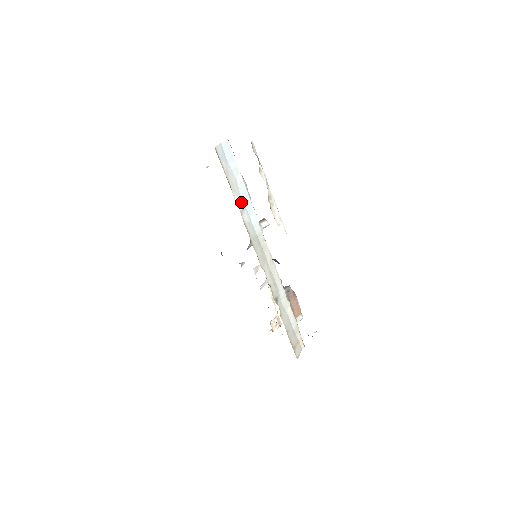
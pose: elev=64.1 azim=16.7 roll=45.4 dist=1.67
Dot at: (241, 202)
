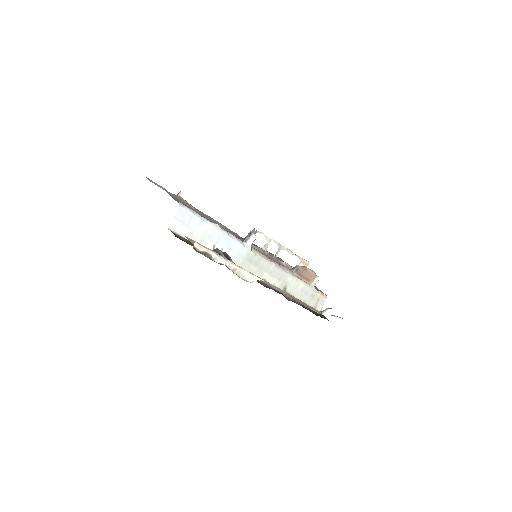
Dot at: (218, 246)
